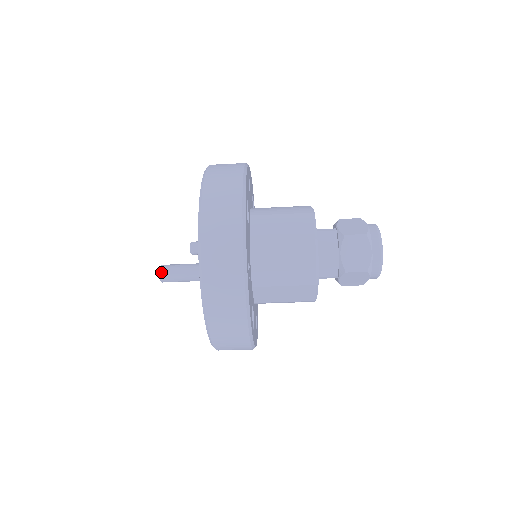
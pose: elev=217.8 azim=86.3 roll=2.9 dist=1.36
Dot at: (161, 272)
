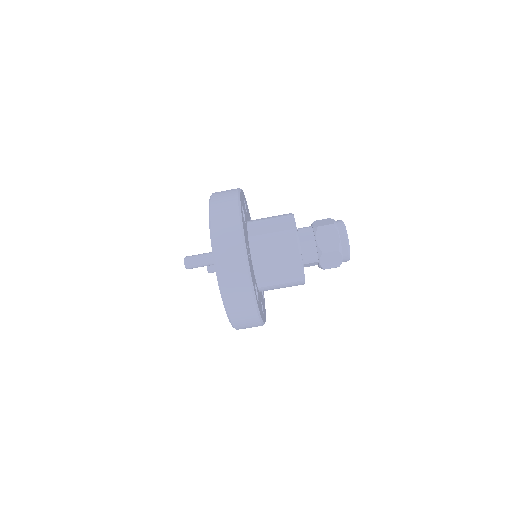
Dot at: (186, 260)
